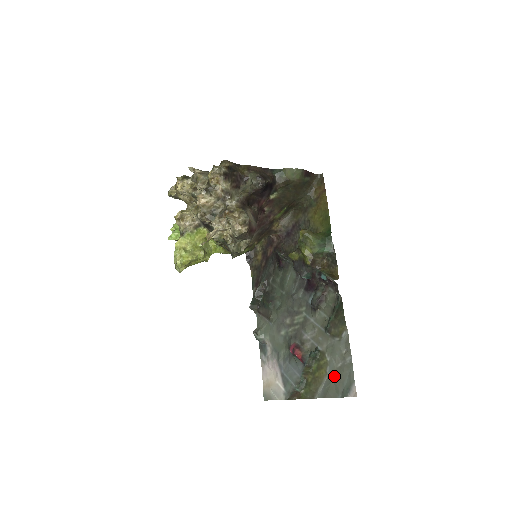
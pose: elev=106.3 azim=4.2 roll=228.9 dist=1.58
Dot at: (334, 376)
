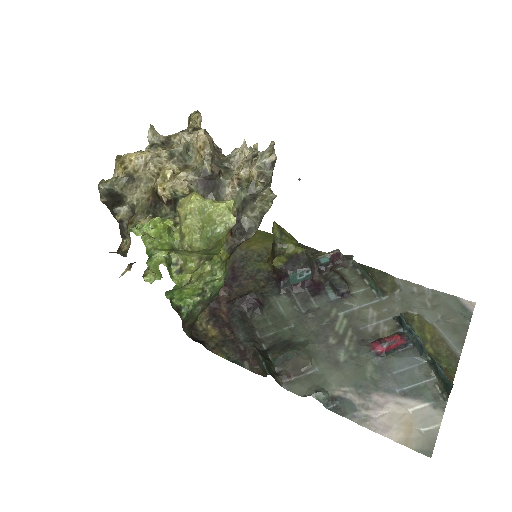
Dot at: (440, 317)
